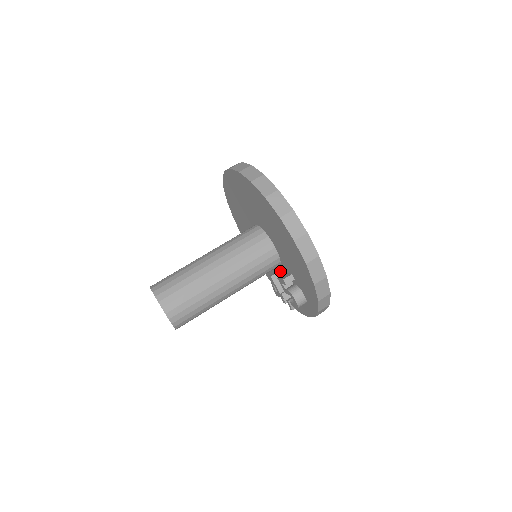
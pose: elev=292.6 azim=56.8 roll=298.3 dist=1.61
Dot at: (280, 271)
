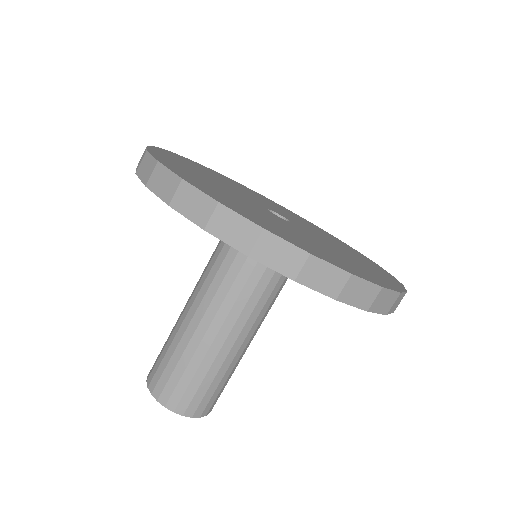
Dot at: occluded
